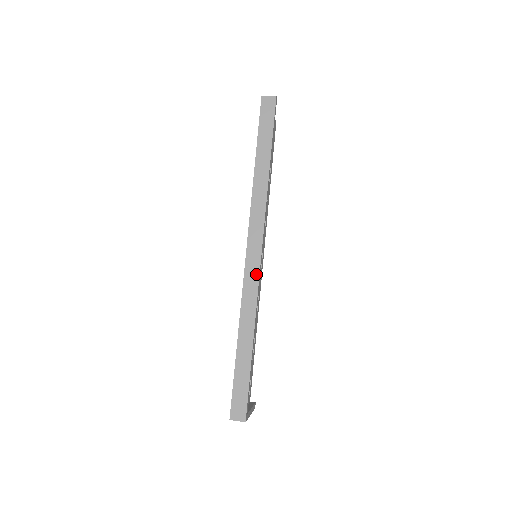
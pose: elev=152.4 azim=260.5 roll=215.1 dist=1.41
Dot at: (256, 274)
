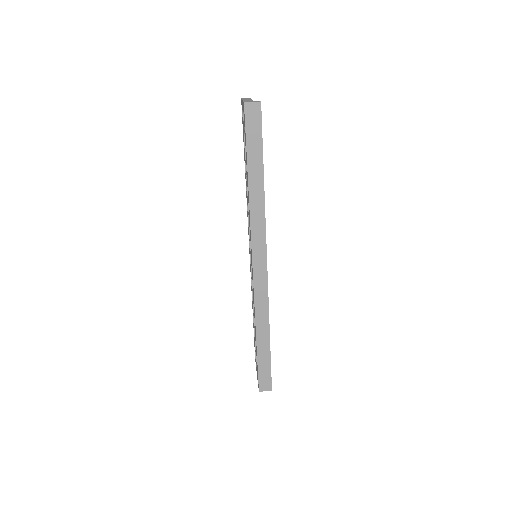
Dot at: (265, 285)
